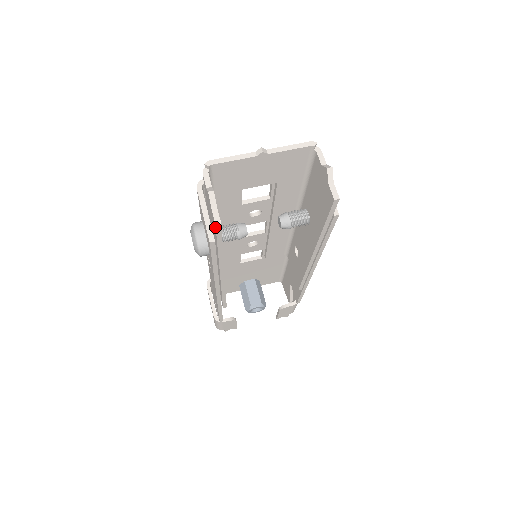
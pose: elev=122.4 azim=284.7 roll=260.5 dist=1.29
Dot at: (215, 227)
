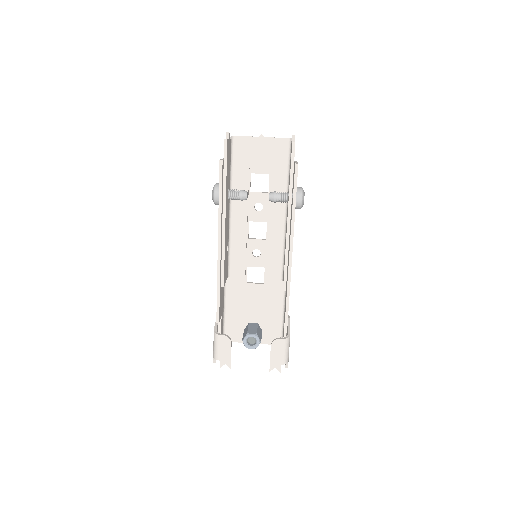
Dot at: (224, 144)
